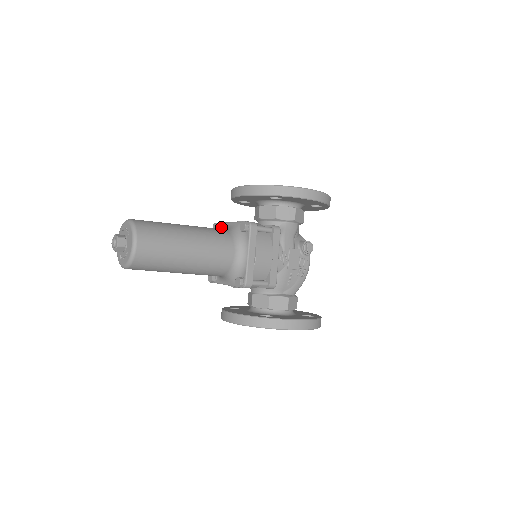
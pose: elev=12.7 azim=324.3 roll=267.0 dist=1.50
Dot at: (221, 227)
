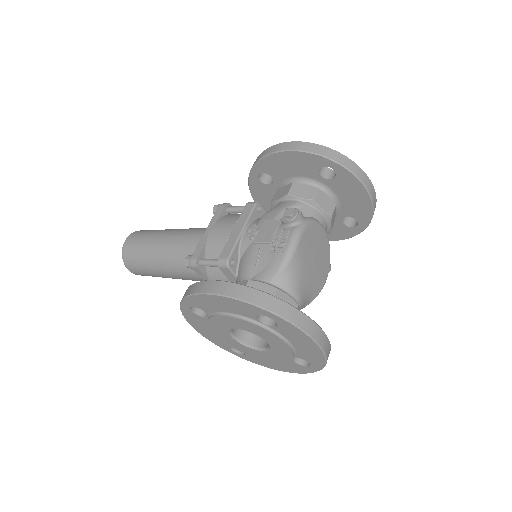
Dot at: occluded
